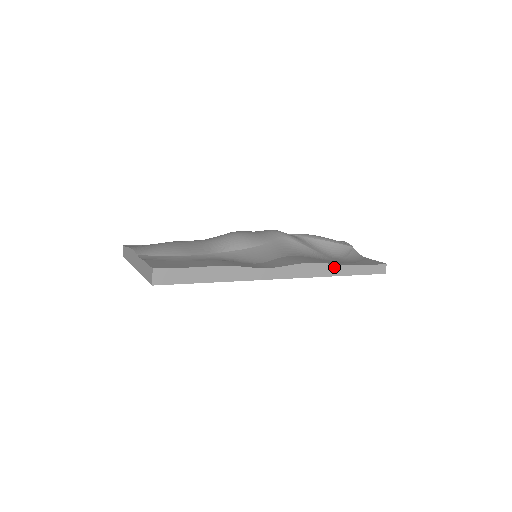
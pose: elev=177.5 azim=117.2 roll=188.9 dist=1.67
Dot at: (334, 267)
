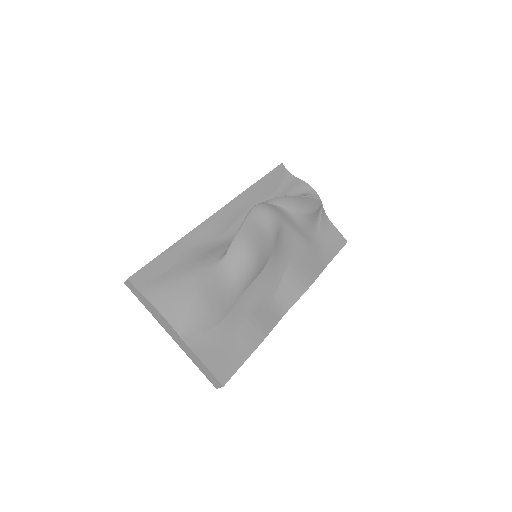
Dot at: (320, 273)
